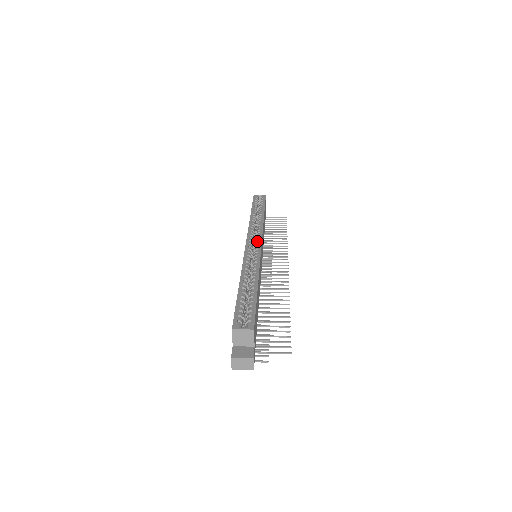
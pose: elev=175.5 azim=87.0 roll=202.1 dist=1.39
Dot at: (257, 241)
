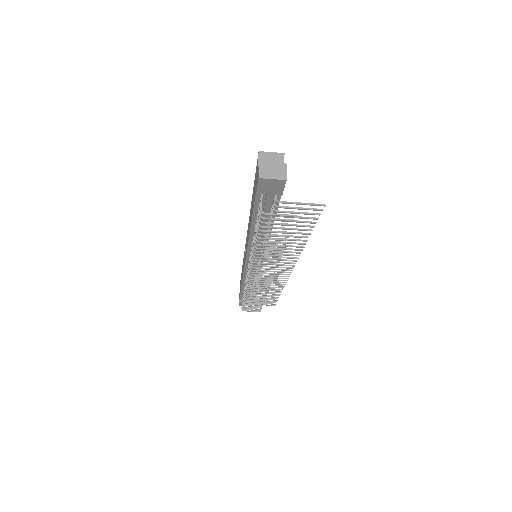
Dot at: occluded
